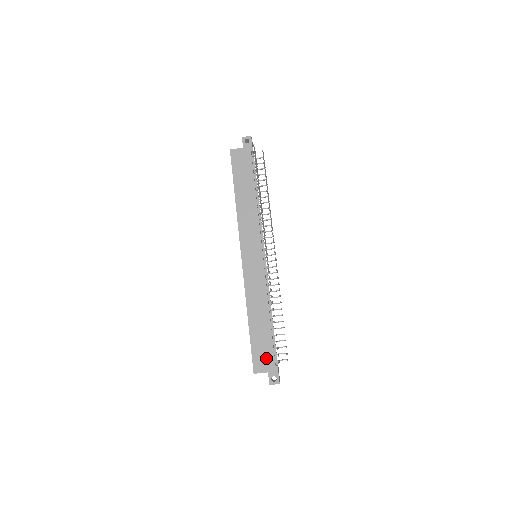
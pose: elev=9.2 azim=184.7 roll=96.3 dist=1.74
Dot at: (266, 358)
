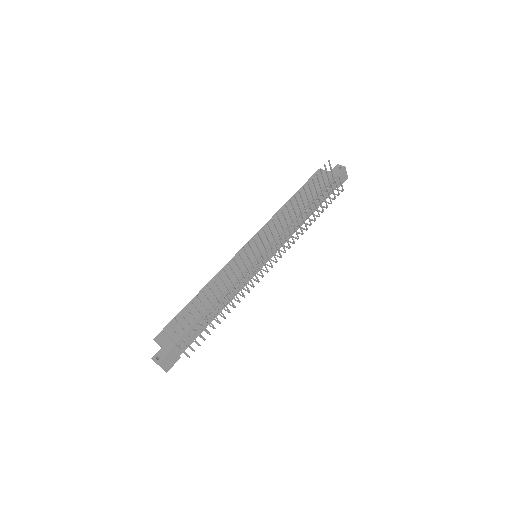
Dot at: (173, 335)
